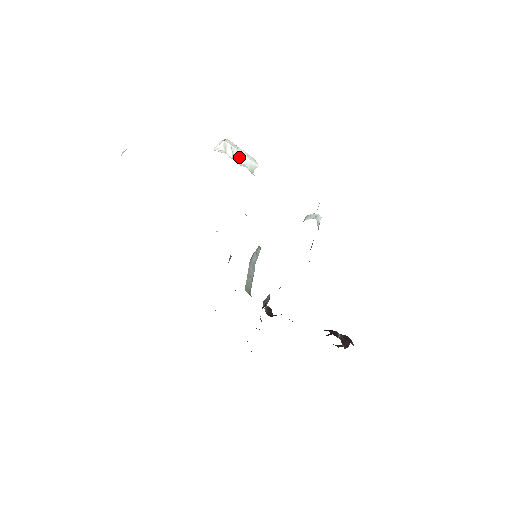
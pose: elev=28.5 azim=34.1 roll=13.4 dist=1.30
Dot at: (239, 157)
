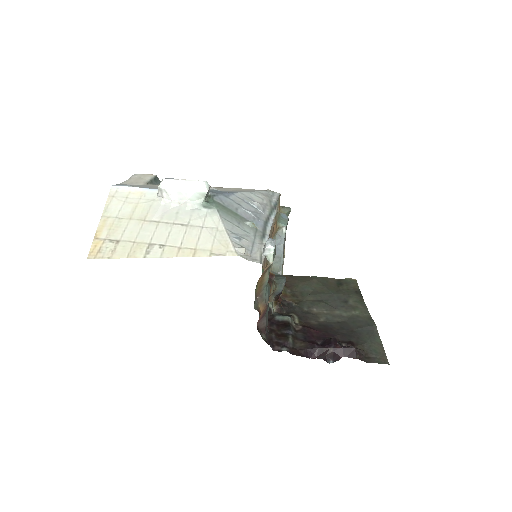
Dot at: (180, 194)
